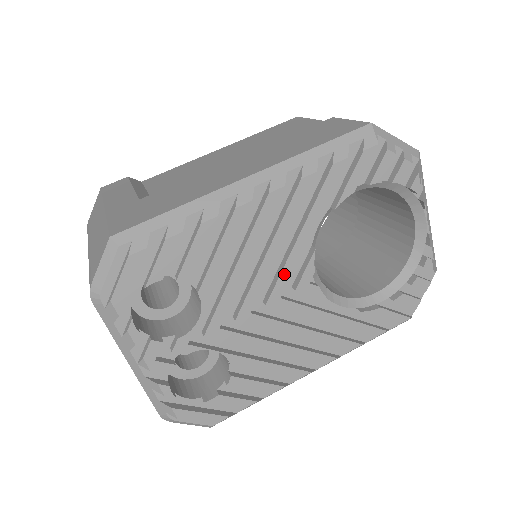
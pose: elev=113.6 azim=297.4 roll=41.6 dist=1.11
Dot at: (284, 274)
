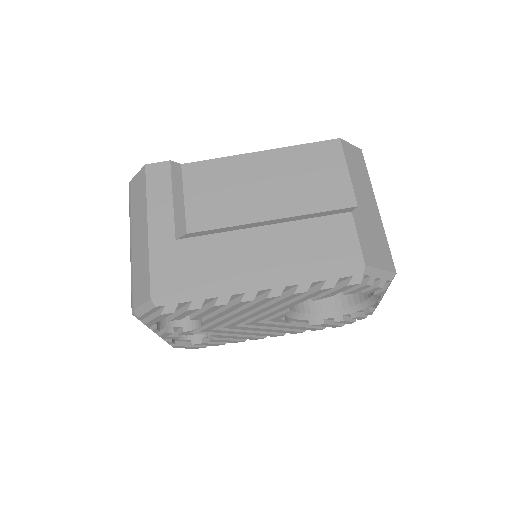
Dot at: (263, 317)
